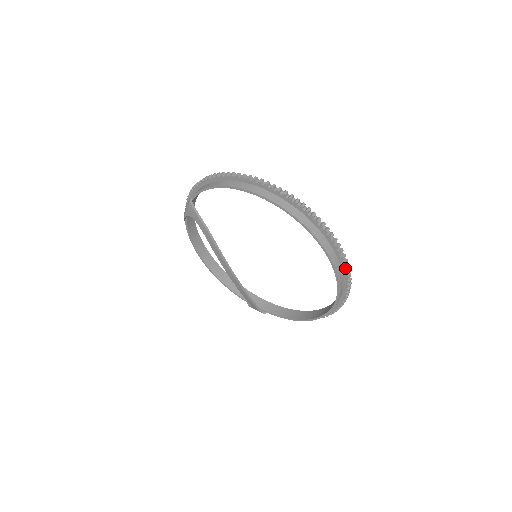
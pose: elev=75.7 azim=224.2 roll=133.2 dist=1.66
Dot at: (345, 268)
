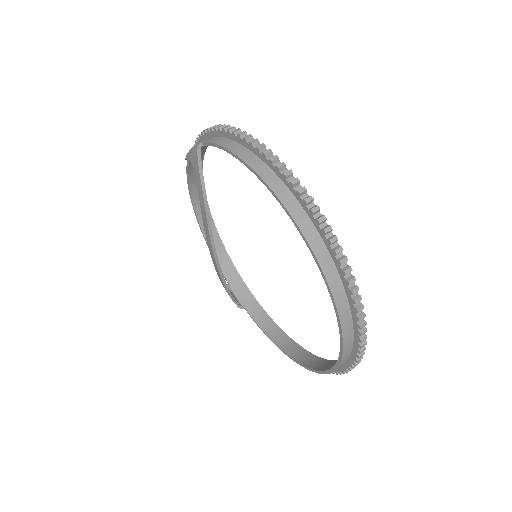
Dot at: (357, 355)
